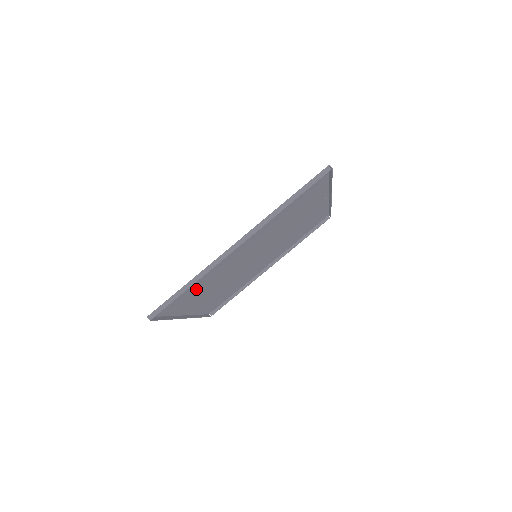
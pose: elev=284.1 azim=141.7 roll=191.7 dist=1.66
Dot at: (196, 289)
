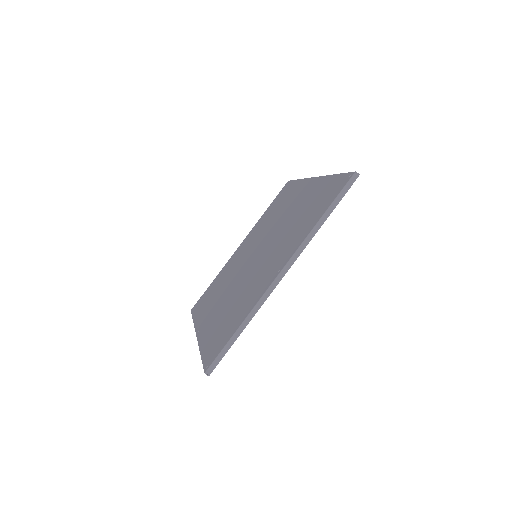
Dot at: (228, 319)
